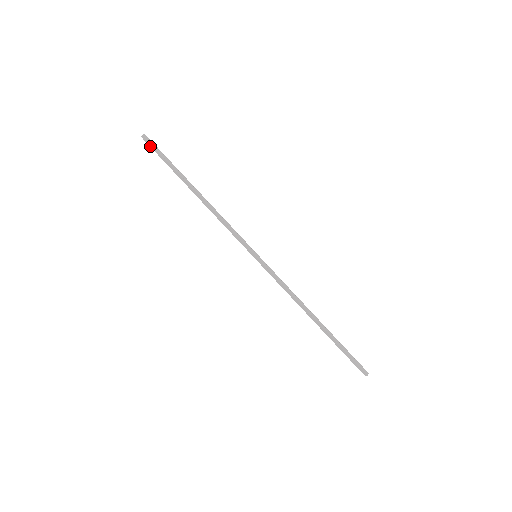
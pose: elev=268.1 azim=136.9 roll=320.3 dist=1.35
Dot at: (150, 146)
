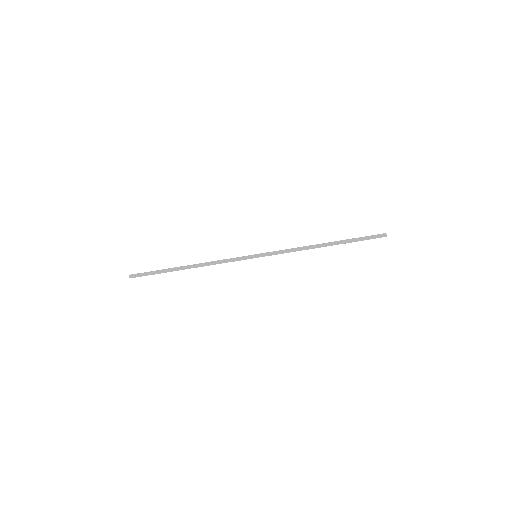
Dot at: occluded
